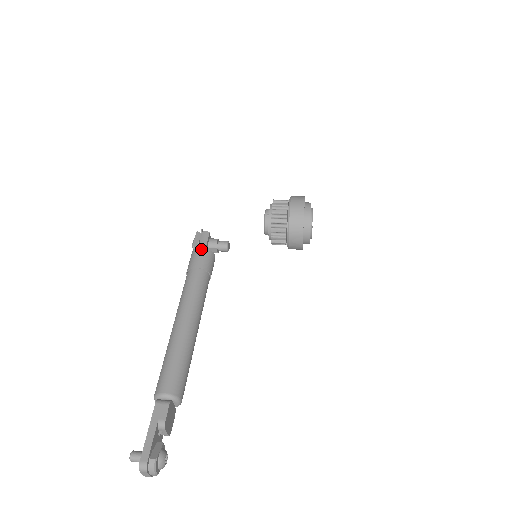
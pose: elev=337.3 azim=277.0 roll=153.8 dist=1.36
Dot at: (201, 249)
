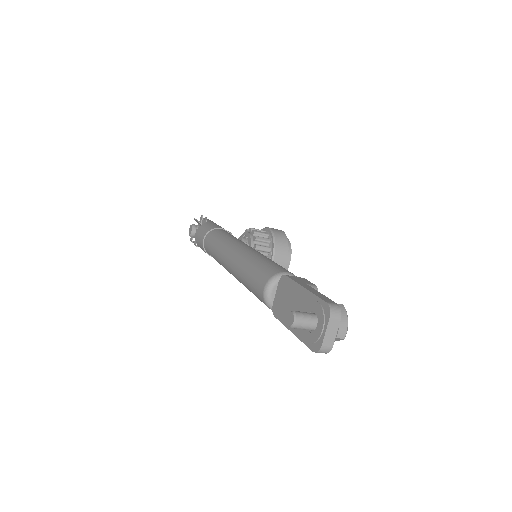
Dot at: (213, 222)
